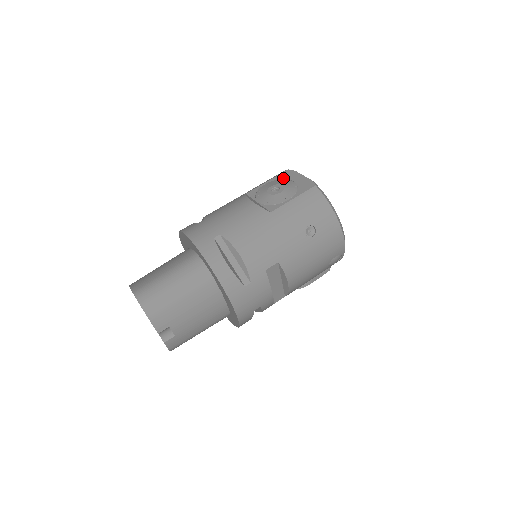
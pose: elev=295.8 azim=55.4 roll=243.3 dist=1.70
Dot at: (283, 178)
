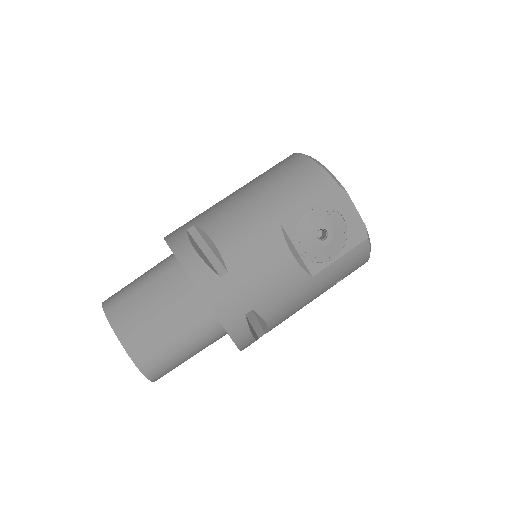
Dot at: (331, 206)
